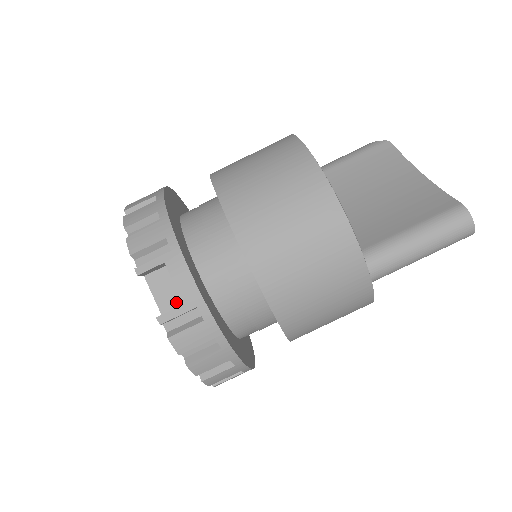
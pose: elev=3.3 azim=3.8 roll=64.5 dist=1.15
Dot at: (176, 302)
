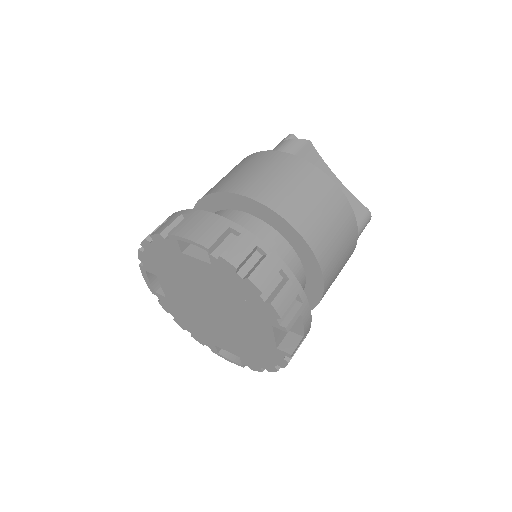
Dot at: (284, 334)
